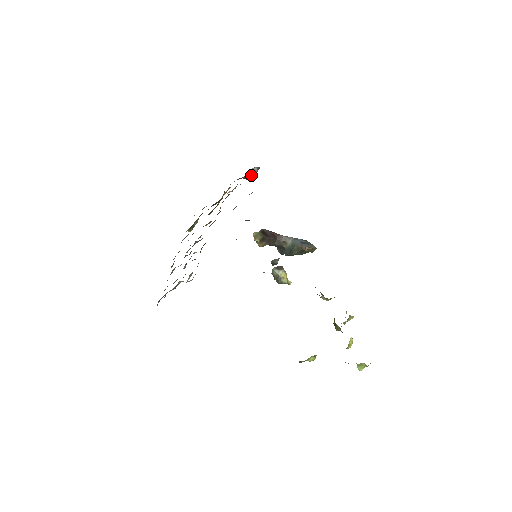
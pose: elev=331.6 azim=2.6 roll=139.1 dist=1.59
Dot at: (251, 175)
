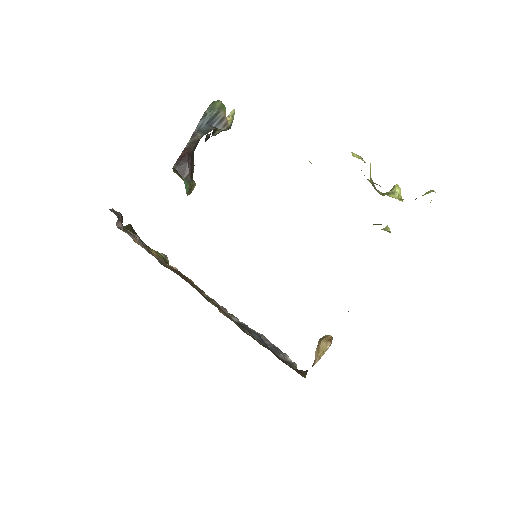
Dot at: occluded
